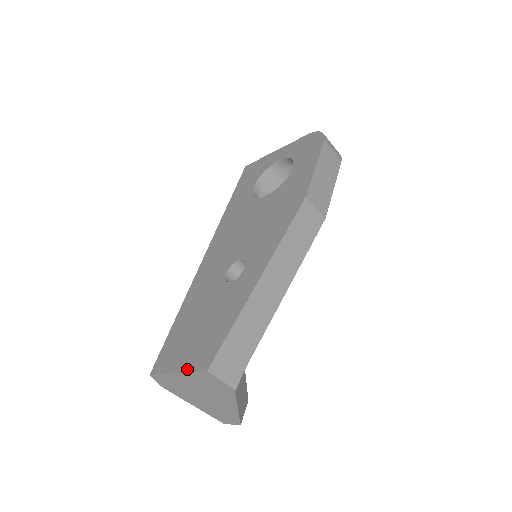
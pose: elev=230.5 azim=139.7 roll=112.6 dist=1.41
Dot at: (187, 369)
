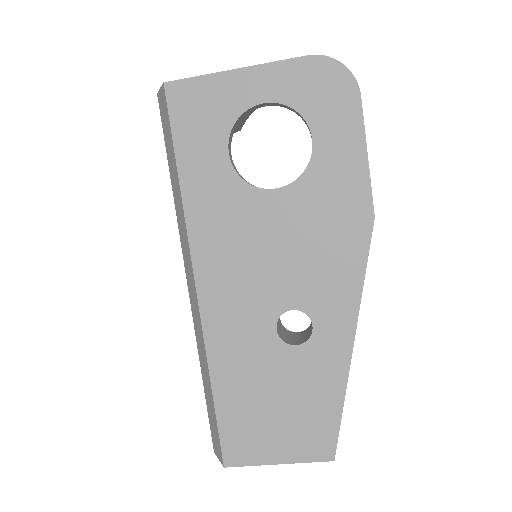
Dot at: (297, 460)
